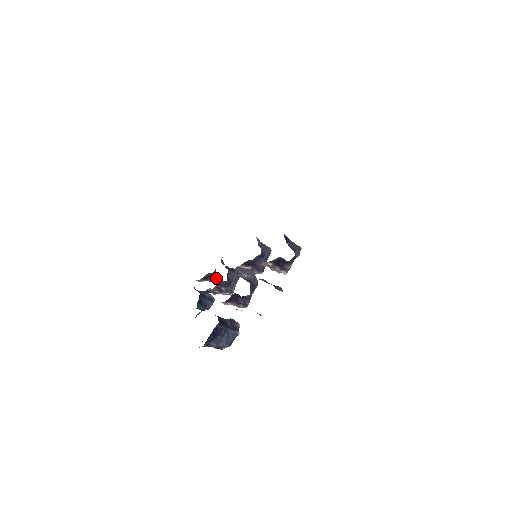
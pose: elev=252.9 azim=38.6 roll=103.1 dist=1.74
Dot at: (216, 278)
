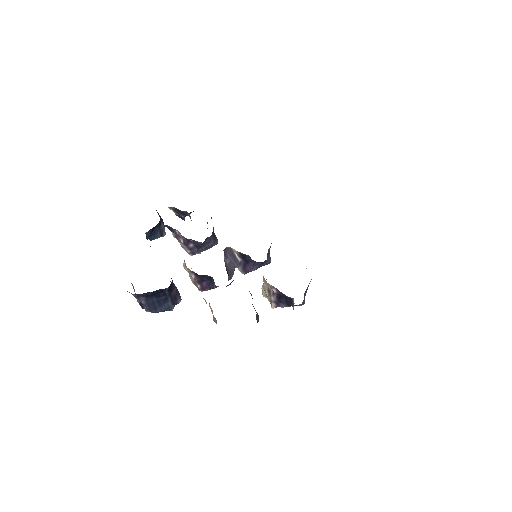
Dot at: occluded
